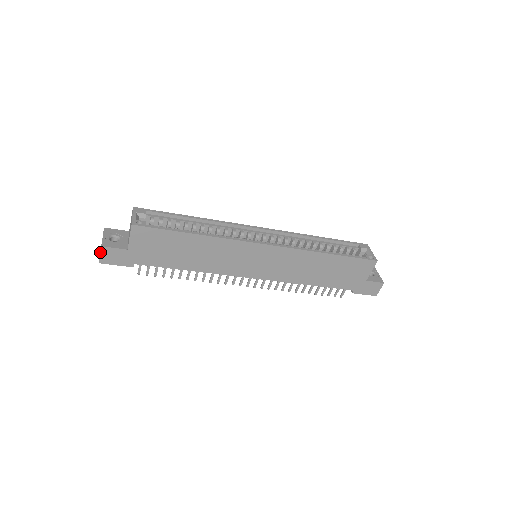
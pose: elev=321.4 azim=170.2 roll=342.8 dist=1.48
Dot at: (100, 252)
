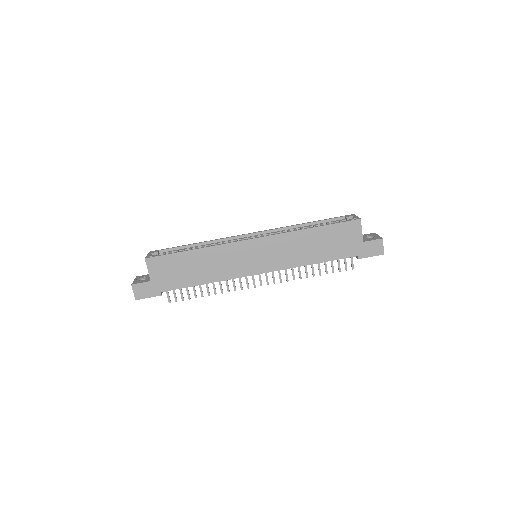
Dot at: occluded
